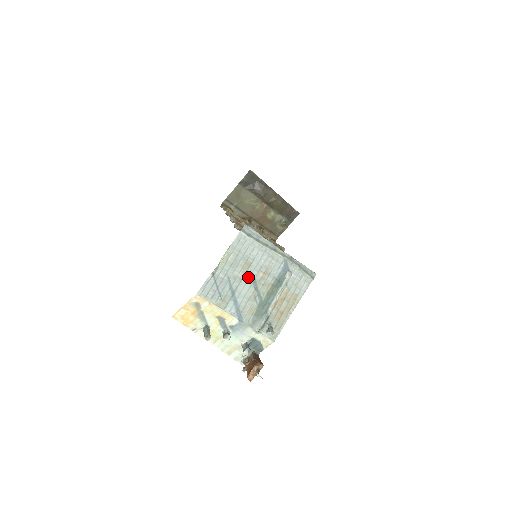
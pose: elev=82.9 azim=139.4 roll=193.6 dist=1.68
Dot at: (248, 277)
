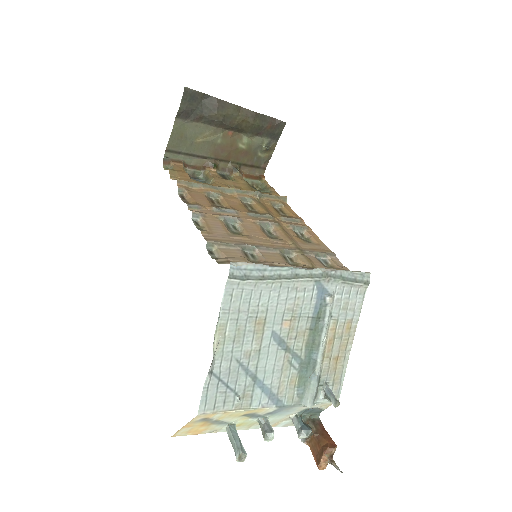
Dot at: (268, 341)
